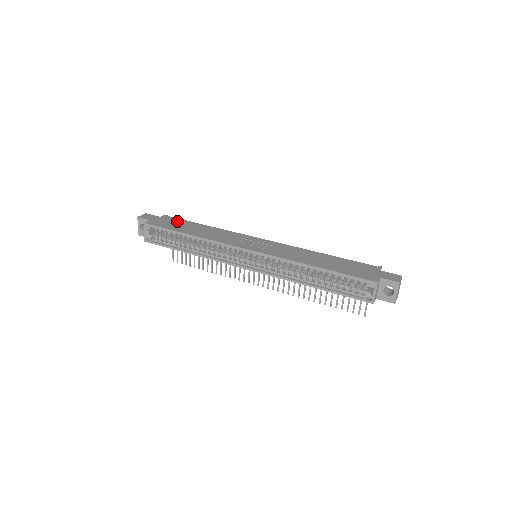
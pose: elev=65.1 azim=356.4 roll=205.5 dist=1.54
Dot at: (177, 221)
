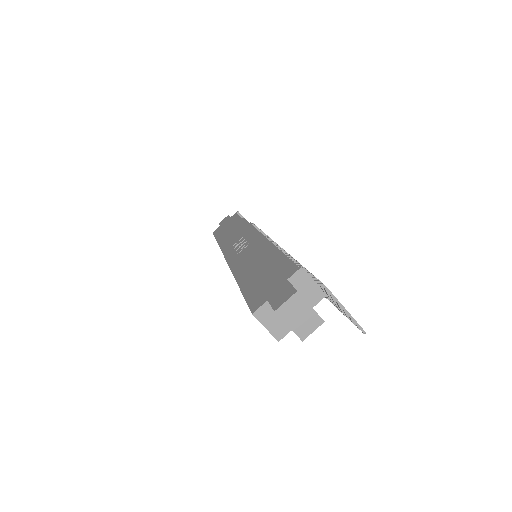
Dot at: (232, 221)
